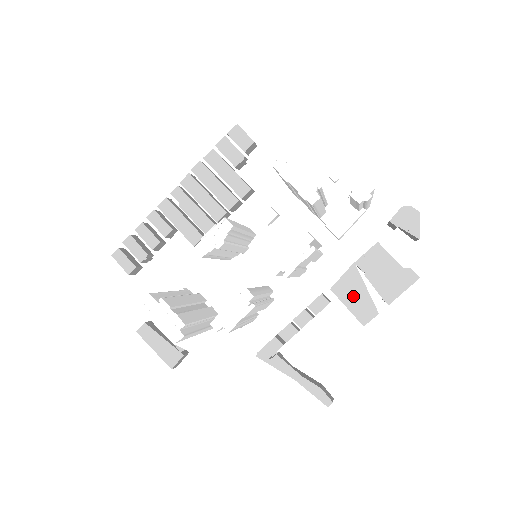
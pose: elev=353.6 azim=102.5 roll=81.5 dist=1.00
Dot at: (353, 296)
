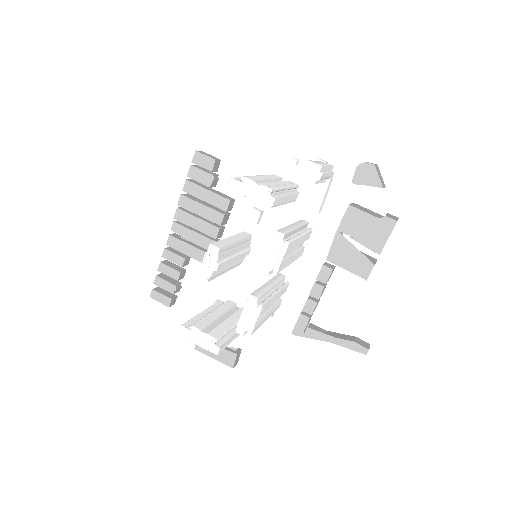
Dot at: (347, 258)
